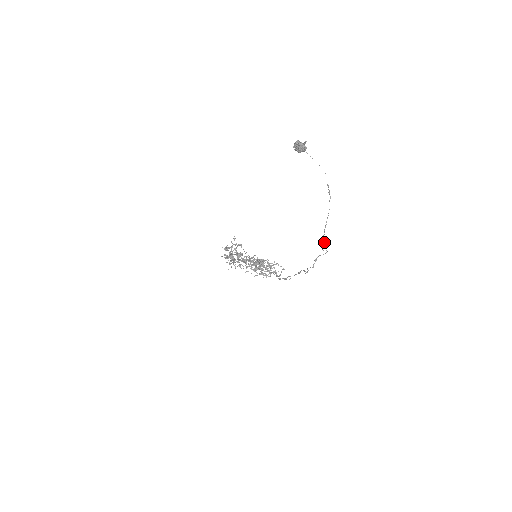
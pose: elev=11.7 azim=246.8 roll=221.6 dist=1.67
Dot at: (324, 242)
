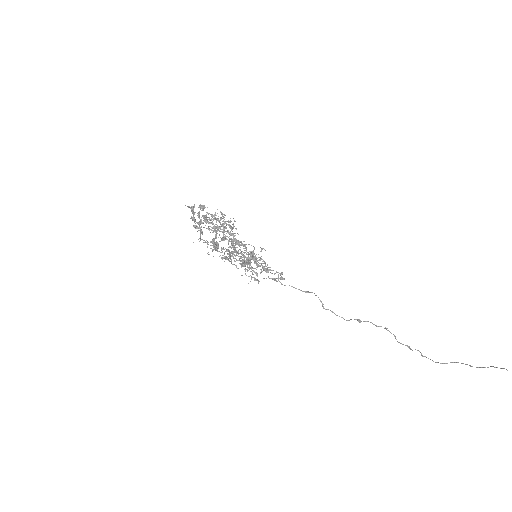
Dot at: occluded
